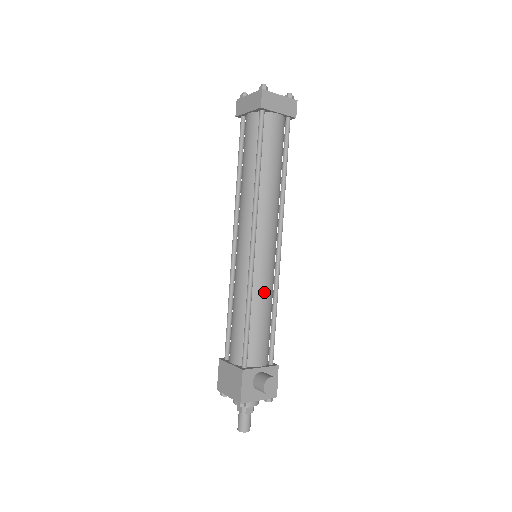
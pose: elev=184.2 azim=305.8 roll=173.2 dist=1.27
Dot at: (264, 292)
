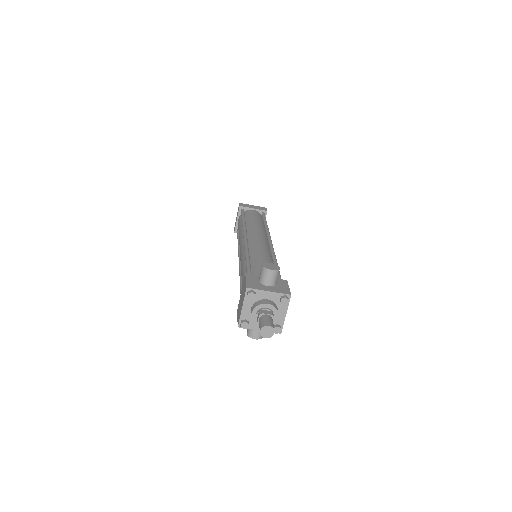
Dot at: (260, 252)
